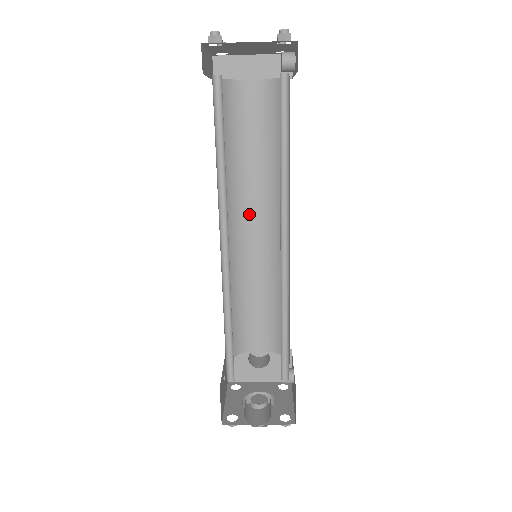
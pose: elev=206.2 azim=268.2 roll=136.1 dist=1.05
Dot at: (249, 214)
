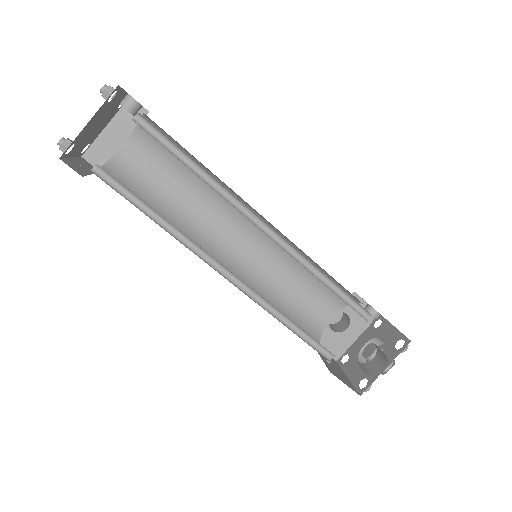
Dot at: (222, 233)
